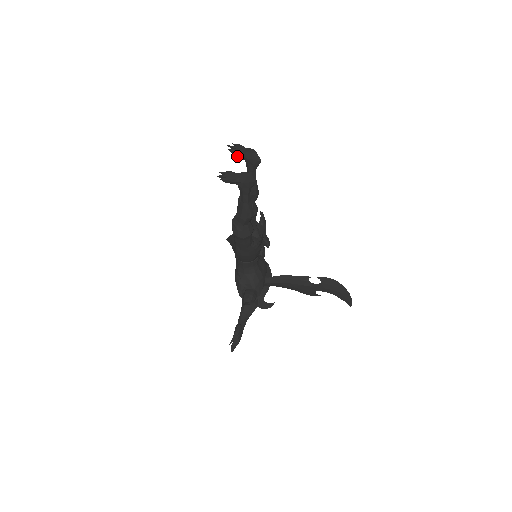
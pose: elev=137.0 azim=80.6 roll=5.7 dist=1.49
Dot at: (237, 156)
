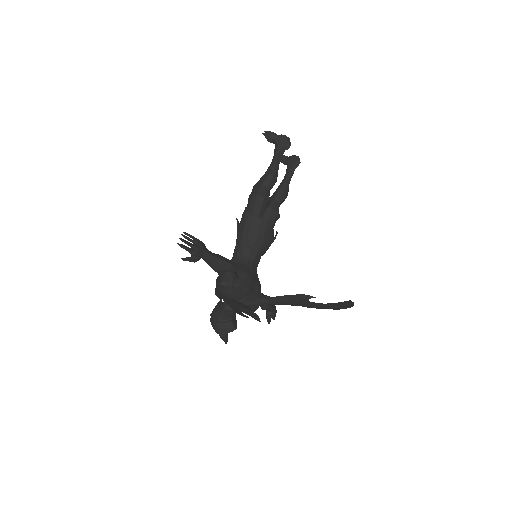
Dot at: (282, 161)
